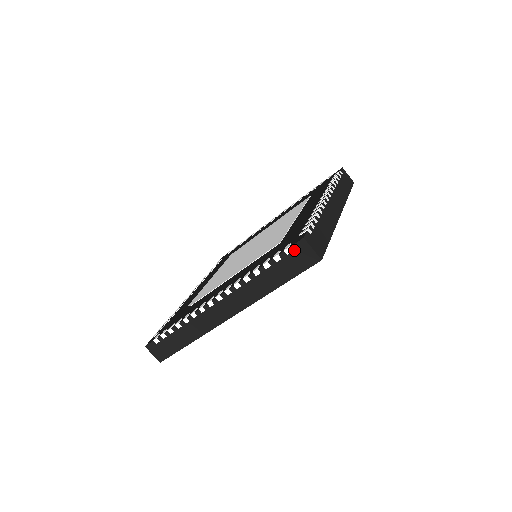
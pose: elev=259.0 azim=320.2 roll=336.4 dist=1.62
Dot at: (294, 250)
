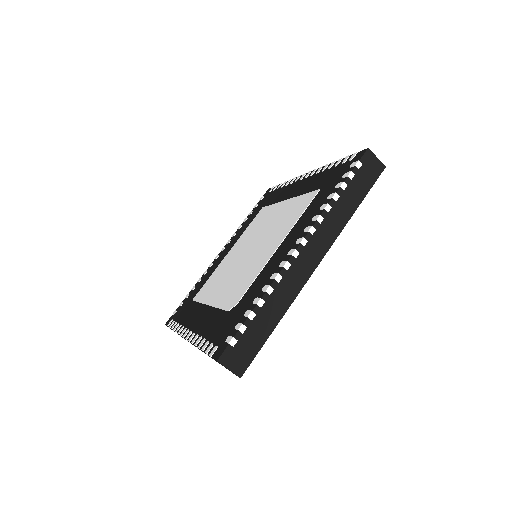
Dot at: (363, 162)
